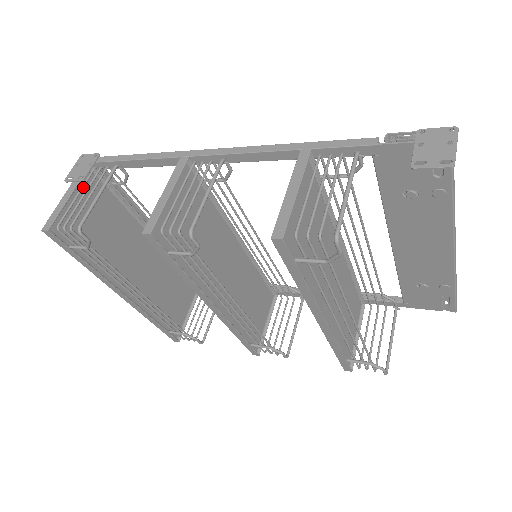
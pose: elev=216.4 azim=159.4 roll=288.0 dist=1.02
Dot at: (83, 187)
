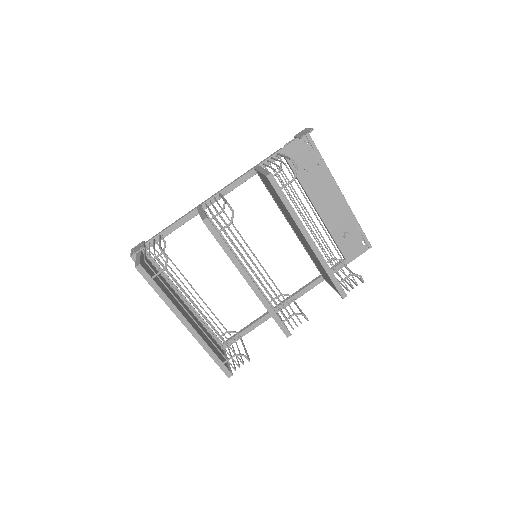
Dot at: (145, 250)
